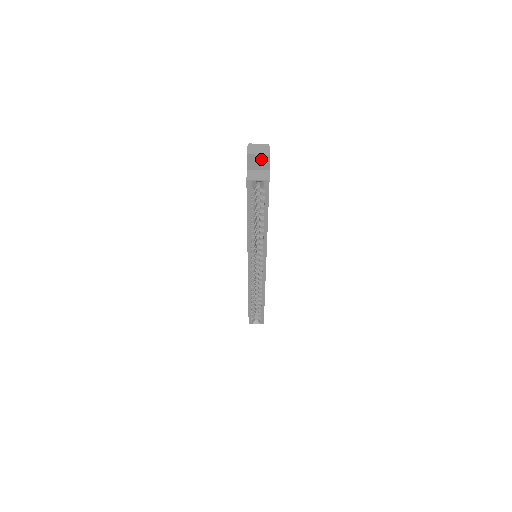
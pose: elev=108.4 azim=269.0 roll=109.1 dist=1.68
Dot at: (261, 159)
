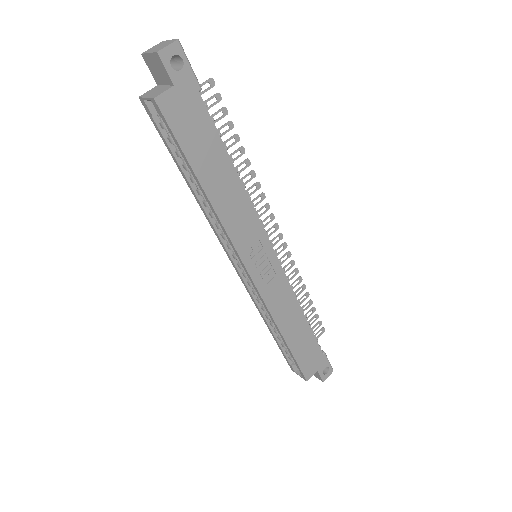
Dot at: (156, 62)
